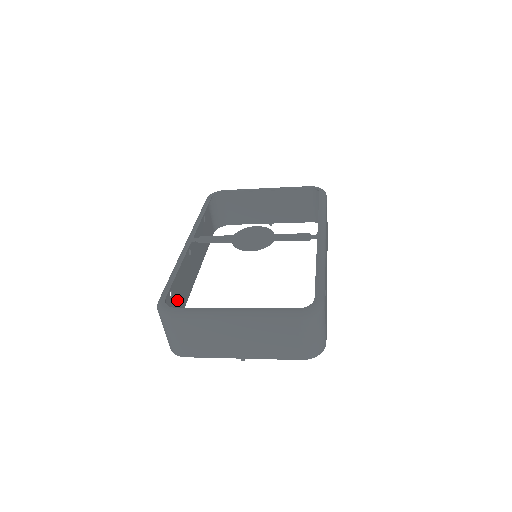
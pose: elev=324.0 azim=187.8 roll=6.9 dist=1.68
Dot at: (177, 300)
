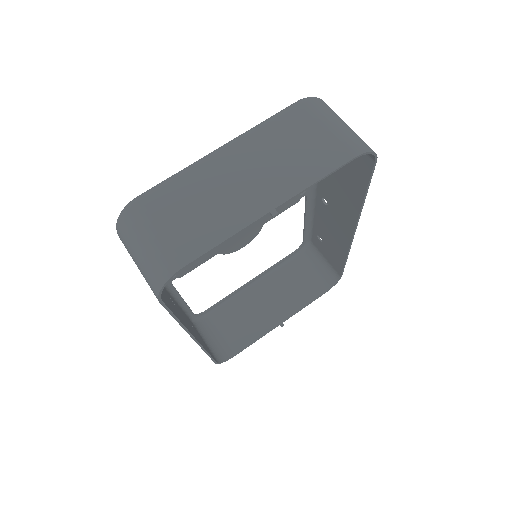
Dot at: occluded
